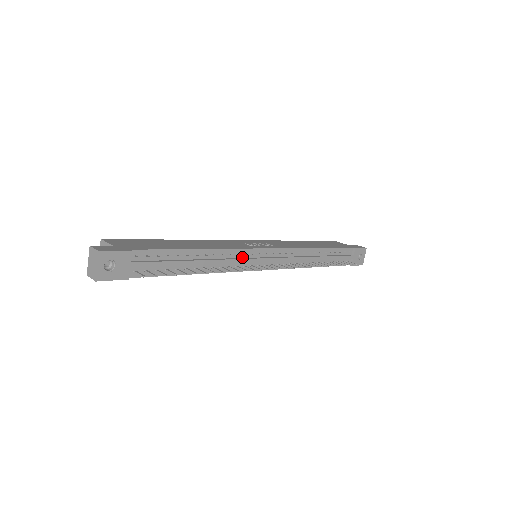
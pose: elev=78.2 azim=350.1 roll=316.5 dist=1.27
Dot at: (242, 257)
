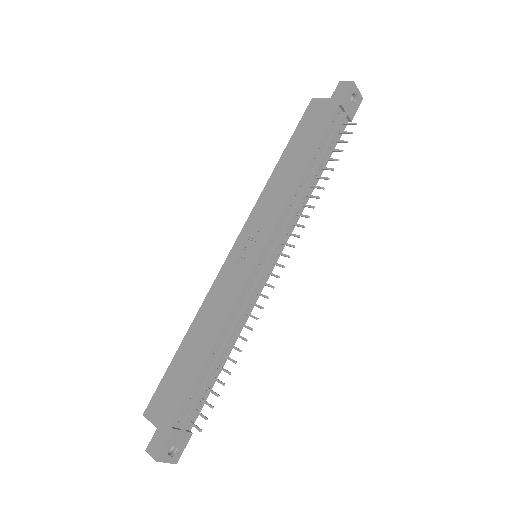
Dot at: (247, 294)
